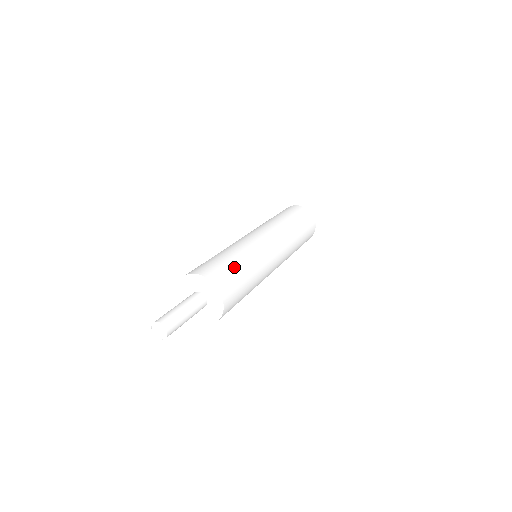
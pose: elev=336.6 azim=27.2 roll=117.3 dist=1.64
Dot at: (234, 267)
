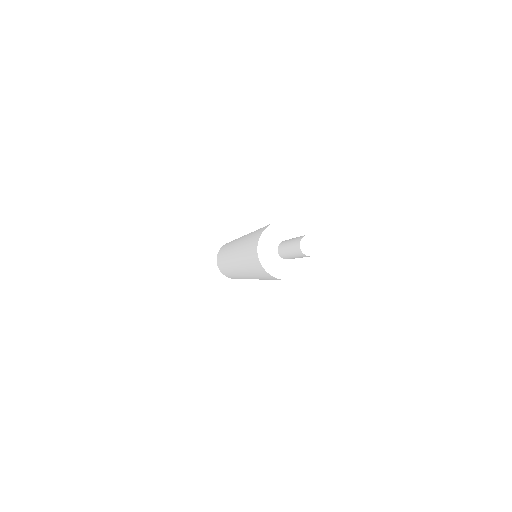
Dot at: occluded
